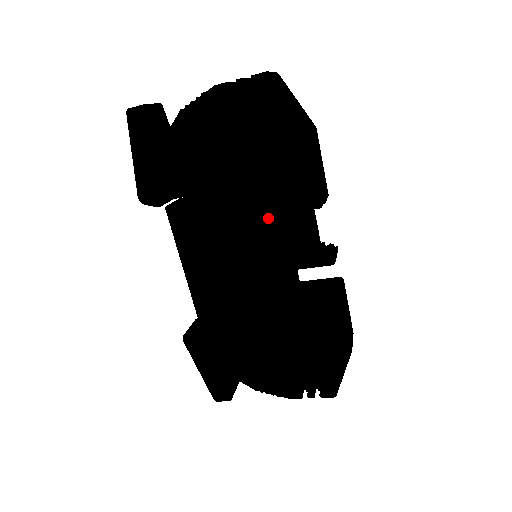
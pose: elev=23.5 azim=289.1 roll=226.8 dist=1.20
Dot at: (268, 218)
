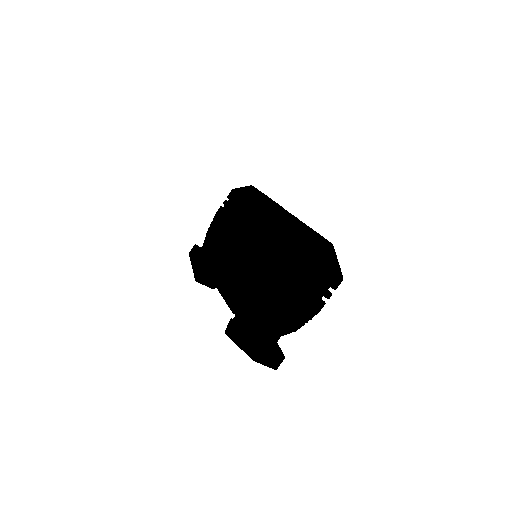
Dot at: (248, 227)
